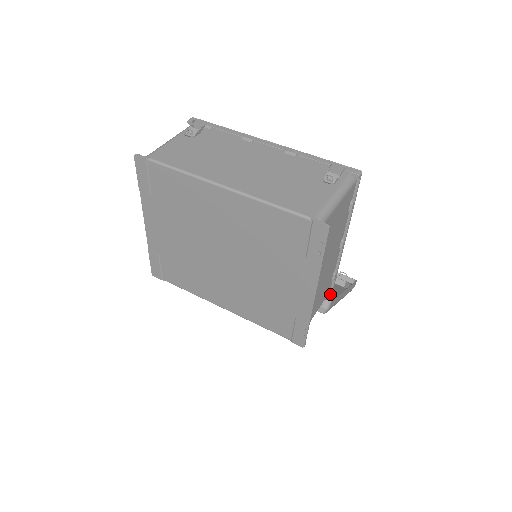
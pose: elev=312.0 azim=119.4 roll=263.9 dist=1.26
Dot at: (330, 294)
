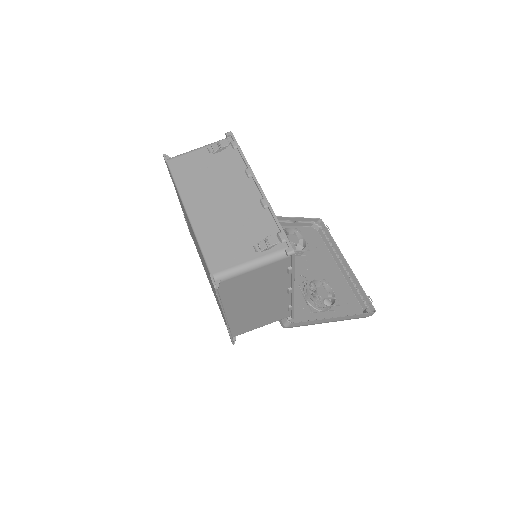
Dot at: (291, 317)
